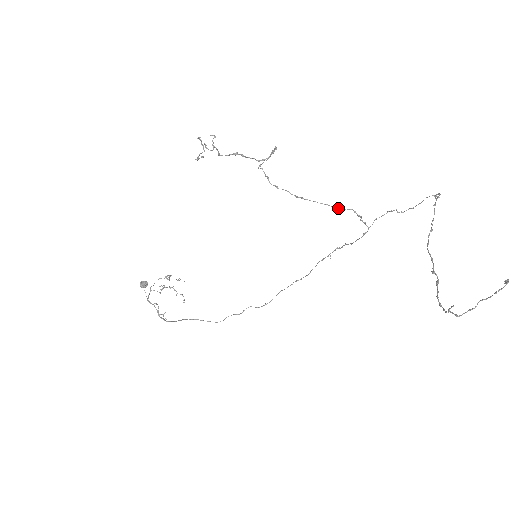
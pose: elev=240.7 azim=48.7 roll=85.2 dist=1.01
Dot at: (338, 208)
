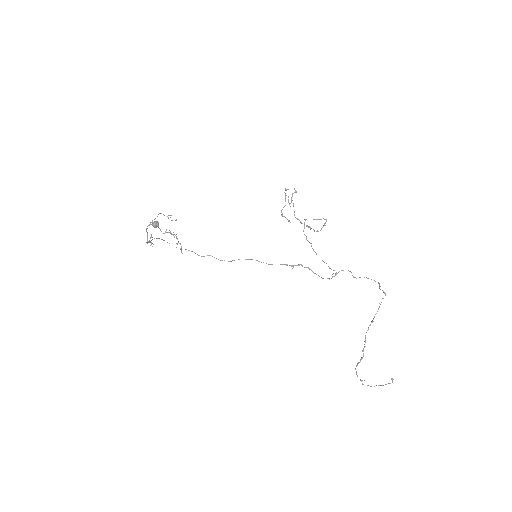
Dot at: occluded
